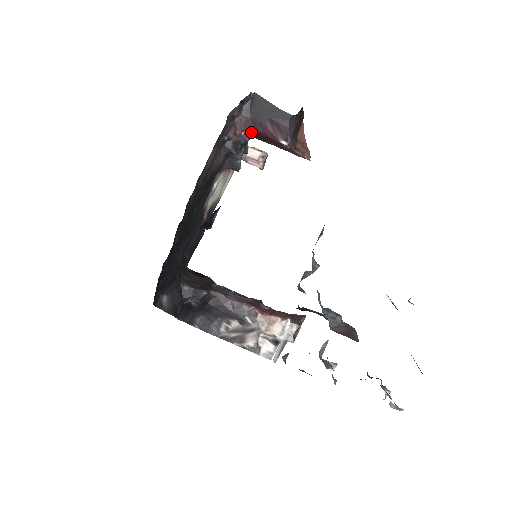
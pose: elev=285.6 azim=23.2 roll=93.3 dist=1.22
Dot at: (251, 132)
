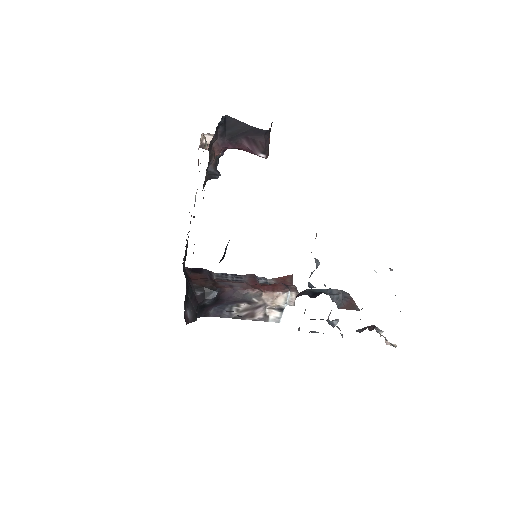
Dot at: occluded
